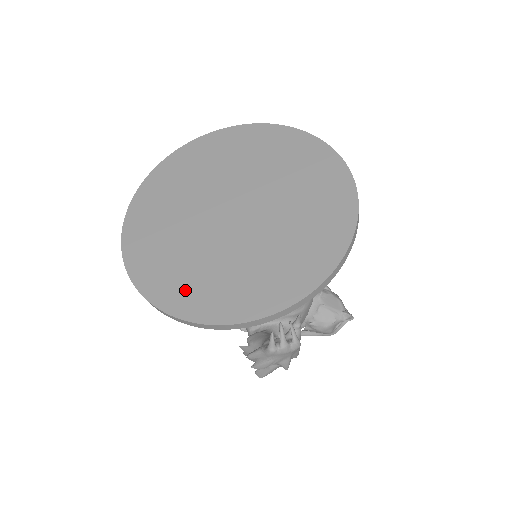
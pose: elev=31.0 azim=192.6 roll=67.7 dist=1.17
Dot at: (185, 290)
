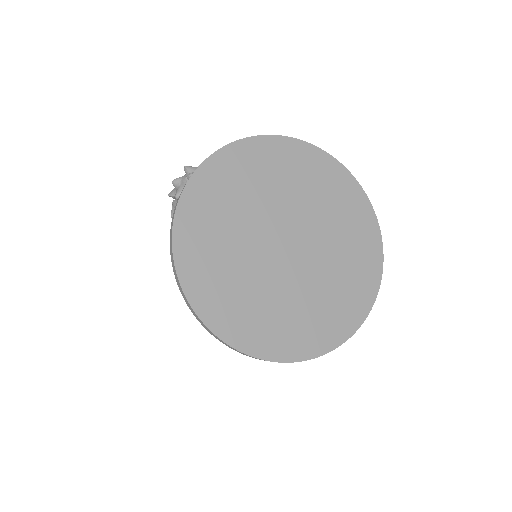
Dot at: (273, 334)
